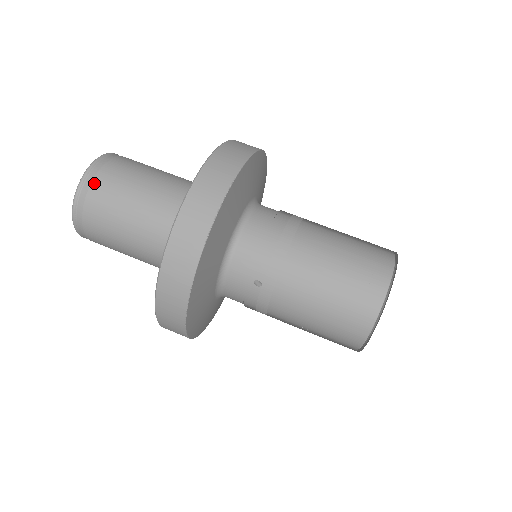
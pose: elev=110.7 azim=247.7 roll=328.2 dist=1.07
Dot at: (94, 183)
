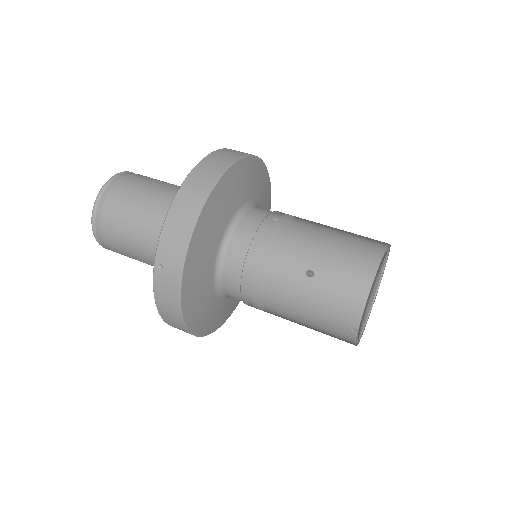
Dot at: occluded
